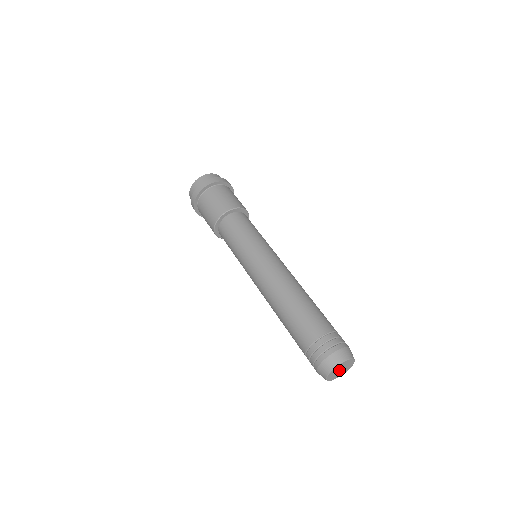
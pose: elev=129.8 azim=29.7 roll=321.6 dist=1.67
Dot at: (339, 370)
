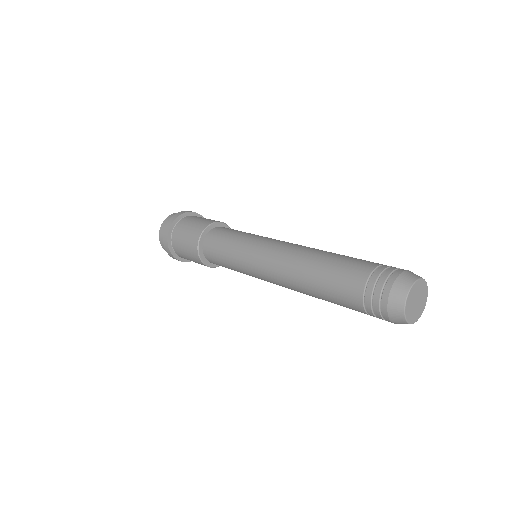
Dot at: (415, 303)
